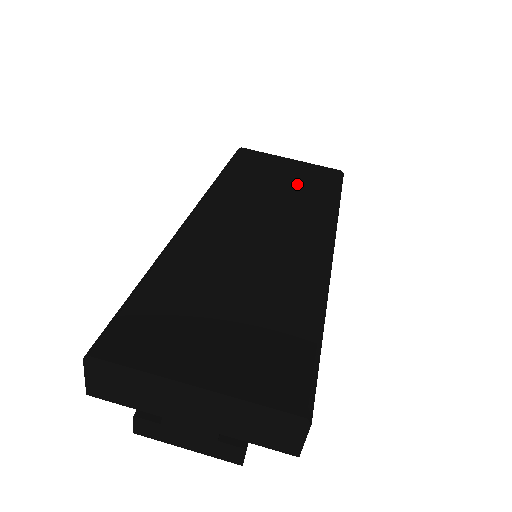
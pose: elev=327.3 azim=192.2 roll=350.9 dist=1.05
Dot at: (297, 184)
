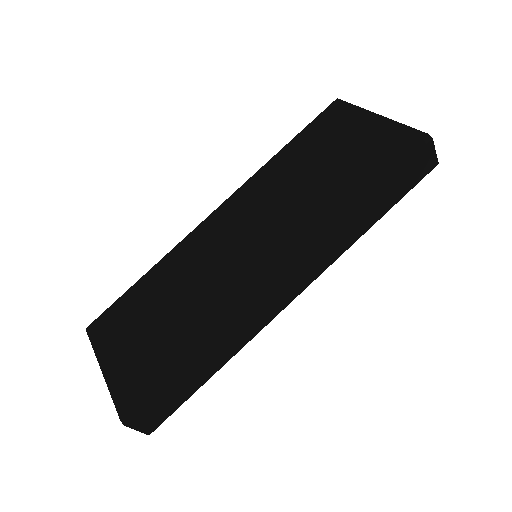
Dot at: (338, 168)
